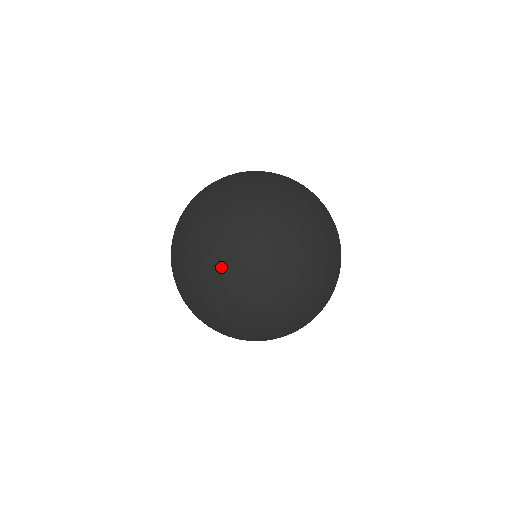
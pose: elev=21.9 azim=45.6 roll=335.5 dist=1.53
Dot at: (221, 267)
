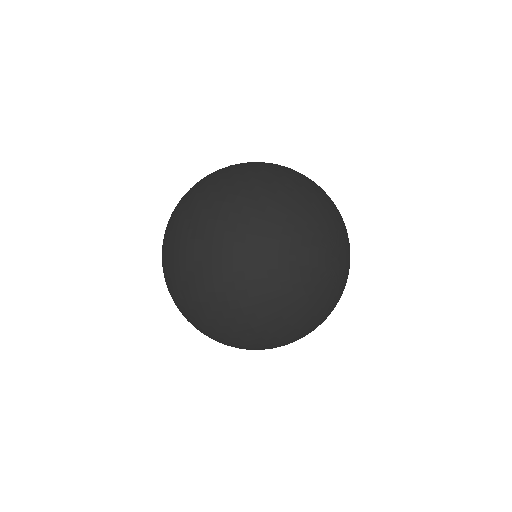
Dot at: (234, 212)
